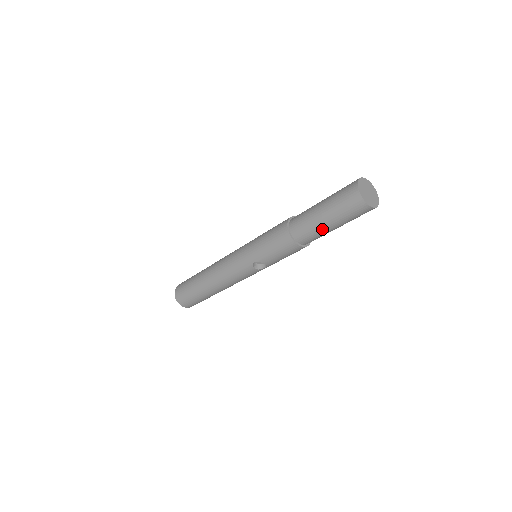
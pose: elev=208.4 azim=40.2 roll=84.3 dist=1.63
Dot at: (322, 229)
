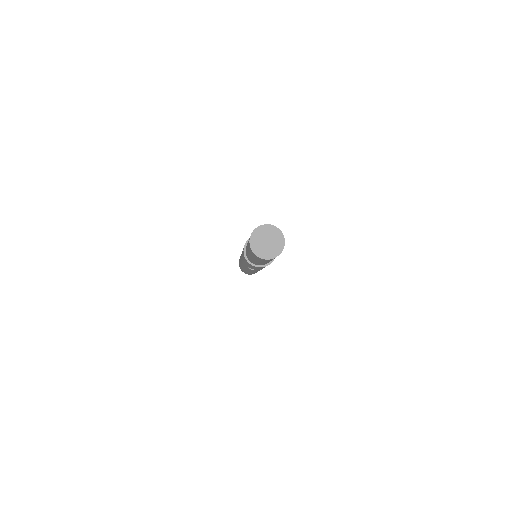
Dot at: (258, 262)
